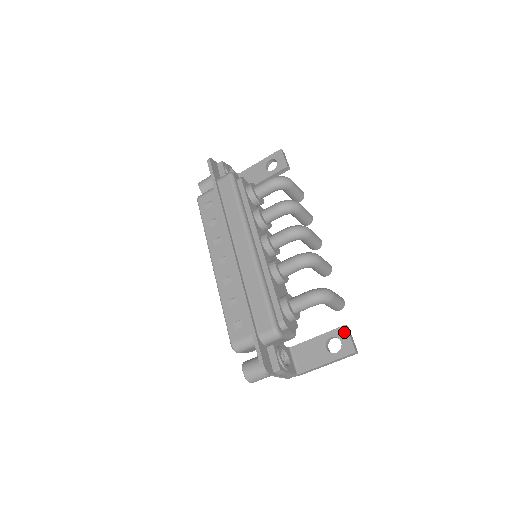
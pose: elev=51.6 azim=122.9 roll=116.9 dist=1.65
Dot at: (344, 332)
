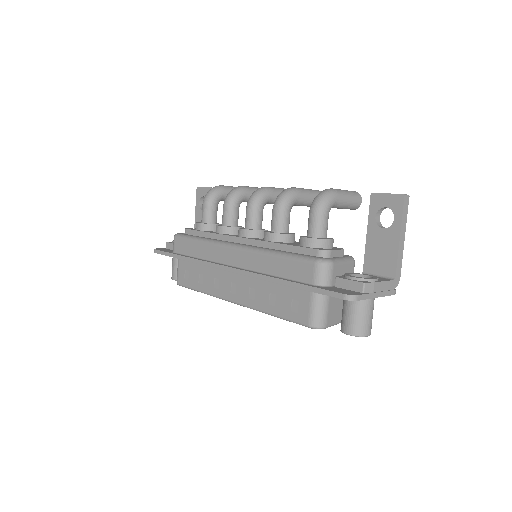
Dot at: (377, 199)
